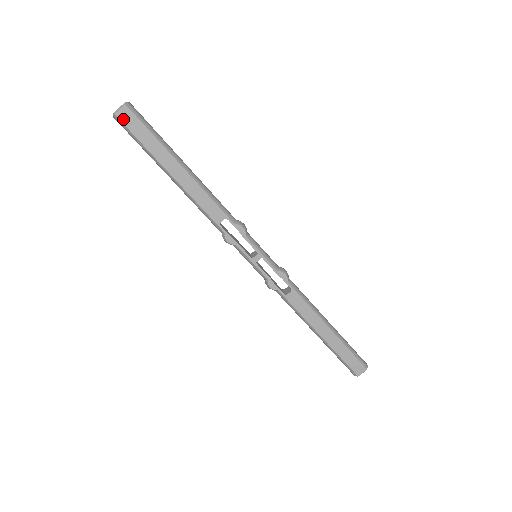
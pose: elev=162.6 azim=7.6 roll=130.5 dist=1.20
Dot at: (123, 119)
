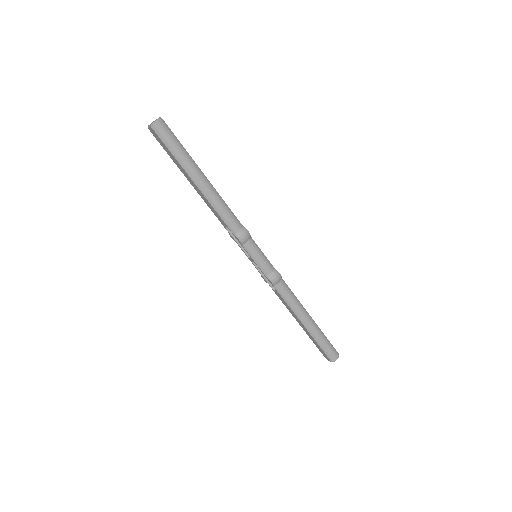
Dot at: (153, 134)
